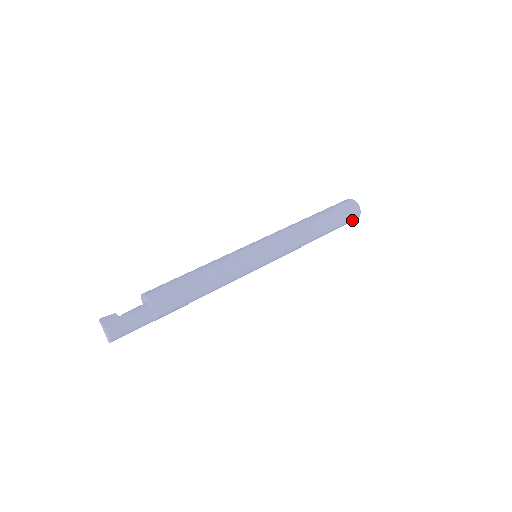
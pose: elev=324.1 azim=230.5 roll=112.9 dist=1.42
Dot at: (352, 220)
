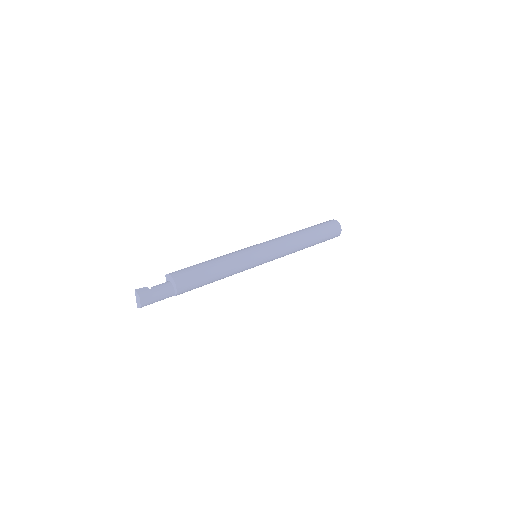
Dot at: occluded
